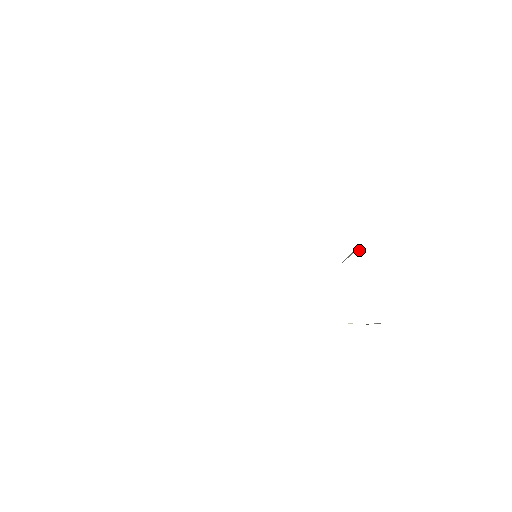
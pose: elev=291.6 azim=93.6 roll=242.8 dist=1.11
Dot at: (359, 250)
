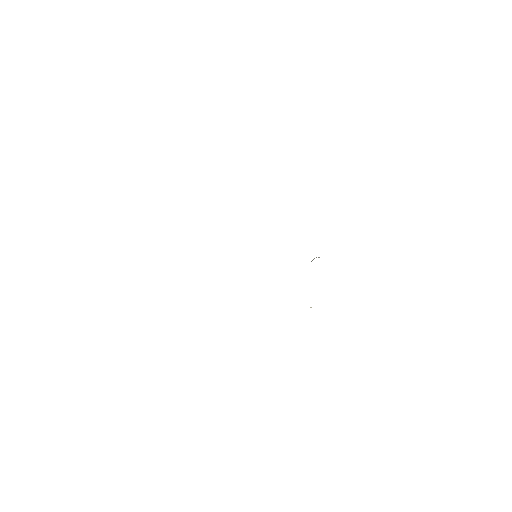
Dot at: (319, 257)
